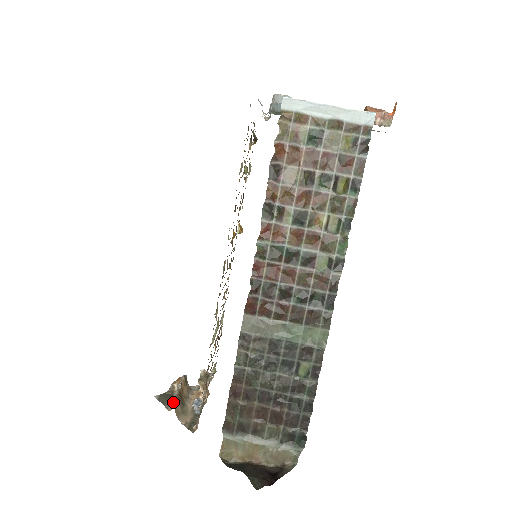
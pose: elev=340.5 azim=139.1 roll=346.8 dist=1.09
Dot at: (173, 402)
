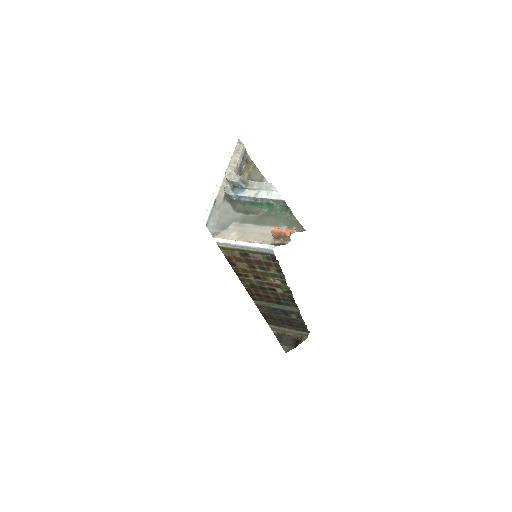
Dot at: occluded
